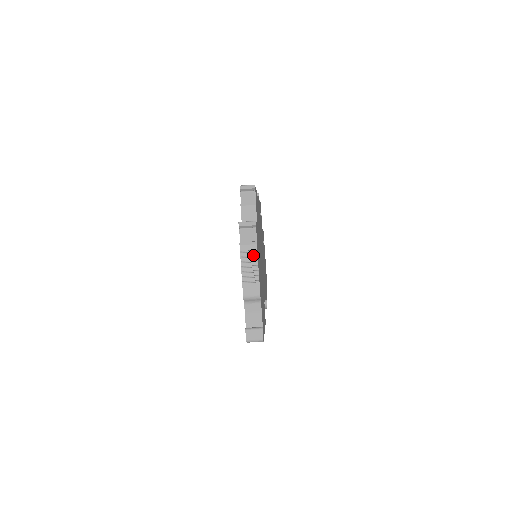
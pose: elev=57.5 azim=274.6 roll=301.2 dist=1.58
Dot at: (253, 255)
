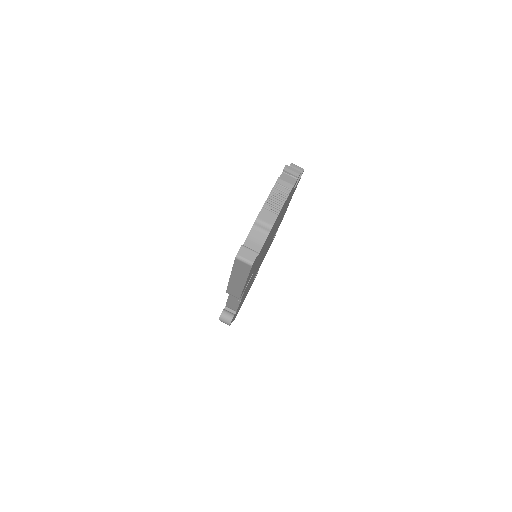
Dot at: (286, 191)
